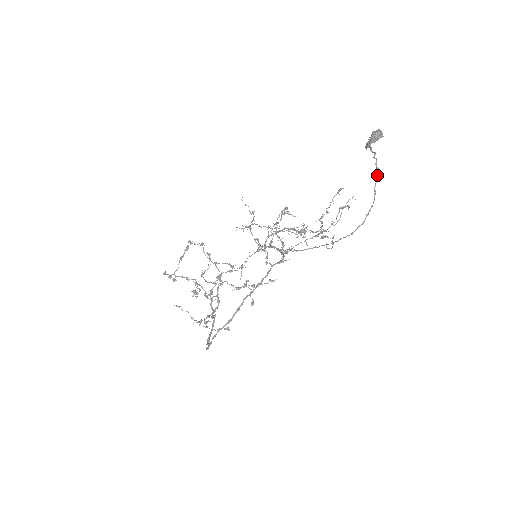
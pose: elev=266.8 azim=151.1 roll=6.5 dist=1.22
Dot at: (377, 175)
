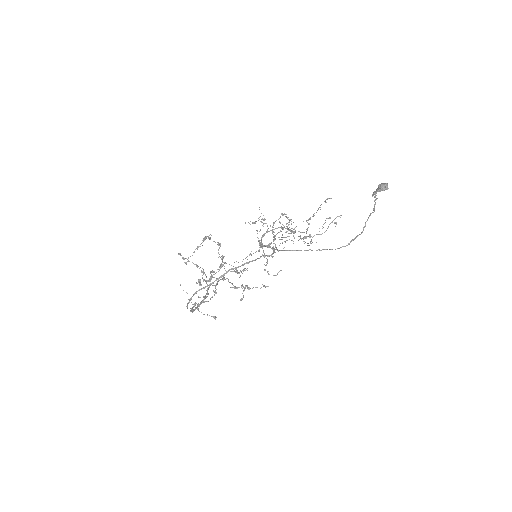
Dot at: (371, 213)
